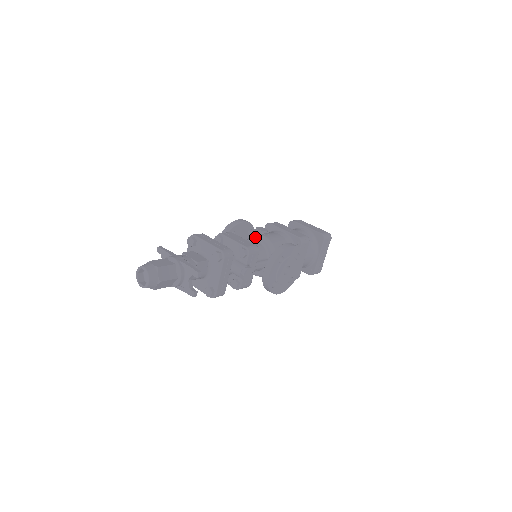
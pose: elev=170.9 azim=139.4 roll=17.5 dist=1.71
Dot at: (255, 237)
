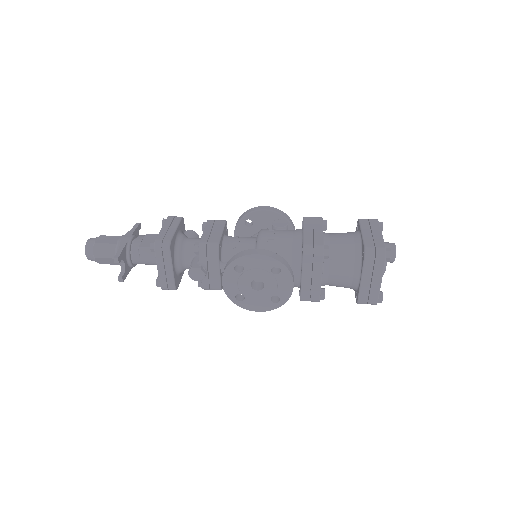
Dot at: (258, 232)
